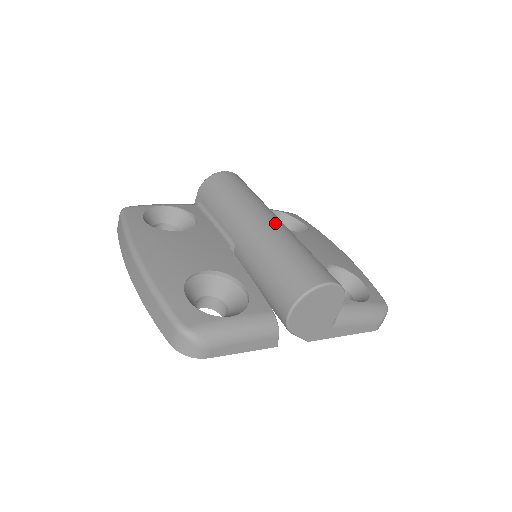
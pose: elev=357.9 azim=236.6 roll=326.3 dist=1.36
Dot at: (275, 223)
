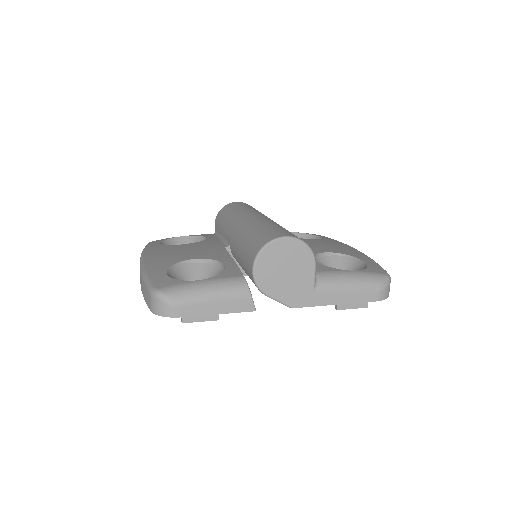
Dot at: (259, 217)
